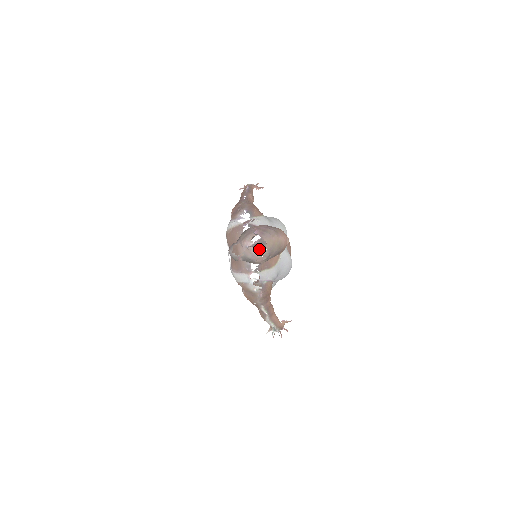
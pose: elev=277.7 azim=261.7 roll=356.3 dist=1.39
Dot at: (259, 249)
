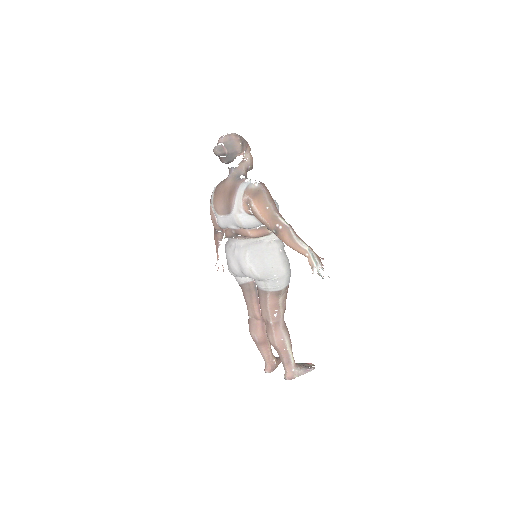
Dot at: (230, 134)
